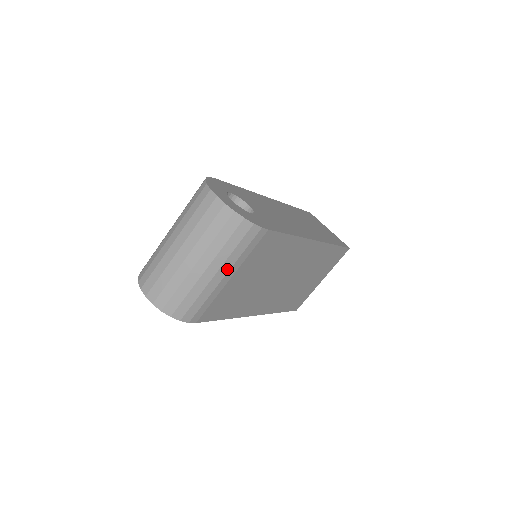
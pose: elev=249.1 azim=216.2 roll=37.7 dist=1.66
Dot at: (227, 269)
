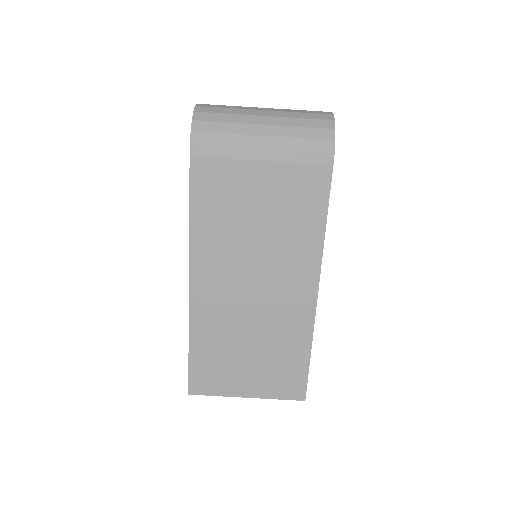
Dot at: (273, 146)
